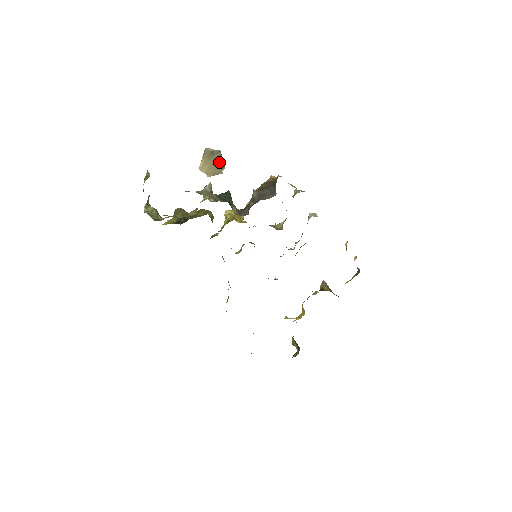
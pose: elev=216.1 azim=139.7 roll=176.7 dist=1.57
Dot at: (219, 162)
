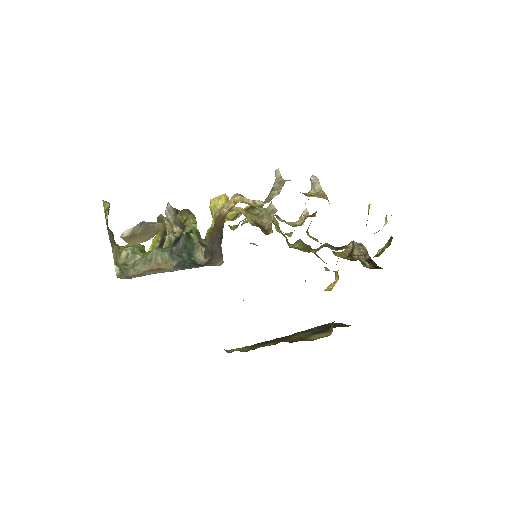
Dot at: (149, 230)
